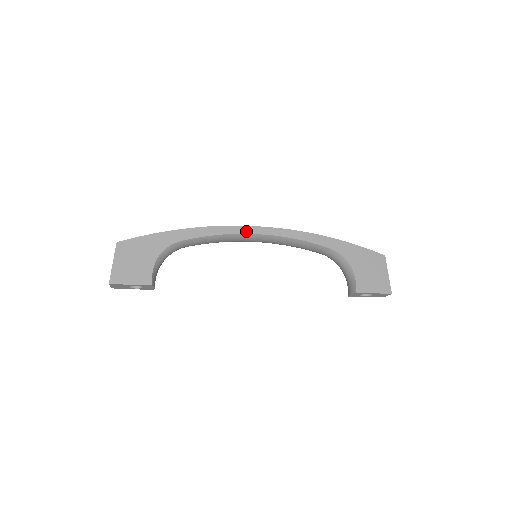
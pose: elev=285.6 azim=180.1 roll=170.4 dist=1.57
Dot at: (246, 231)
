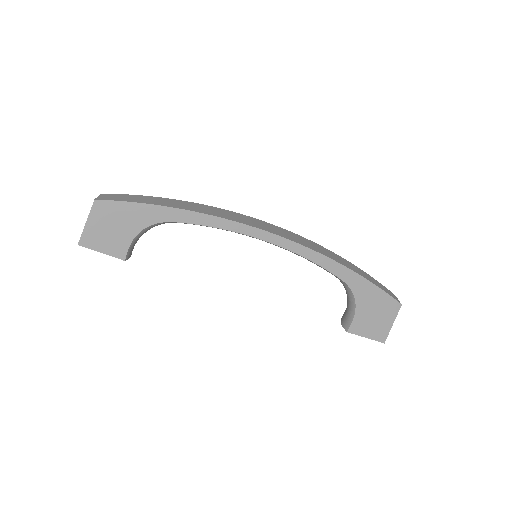
Dot at: (252, 233)
